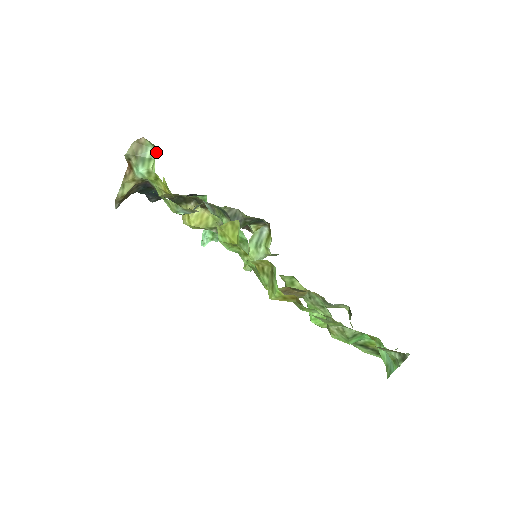
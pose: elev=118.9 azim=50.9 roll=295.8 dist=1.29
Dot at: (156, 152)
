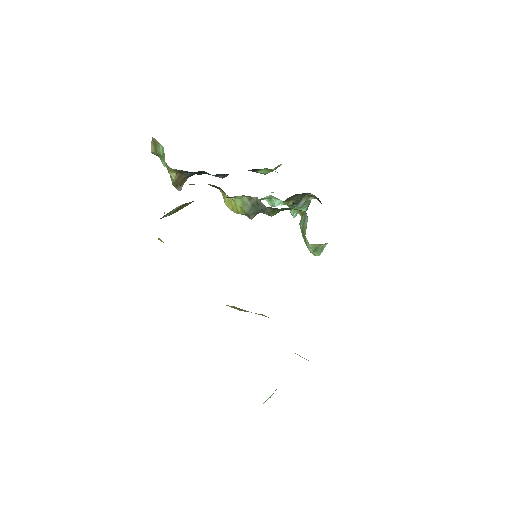
Dot at: occluded
